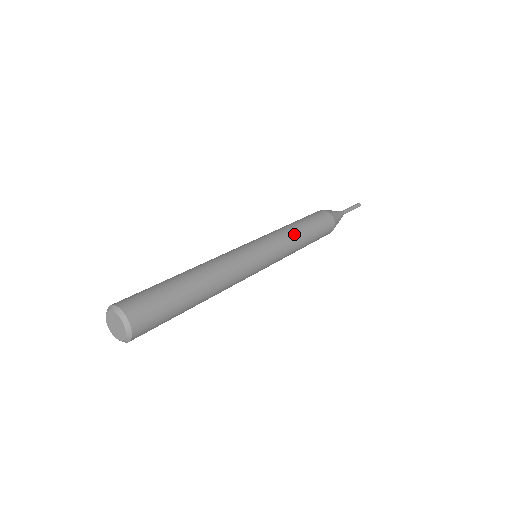
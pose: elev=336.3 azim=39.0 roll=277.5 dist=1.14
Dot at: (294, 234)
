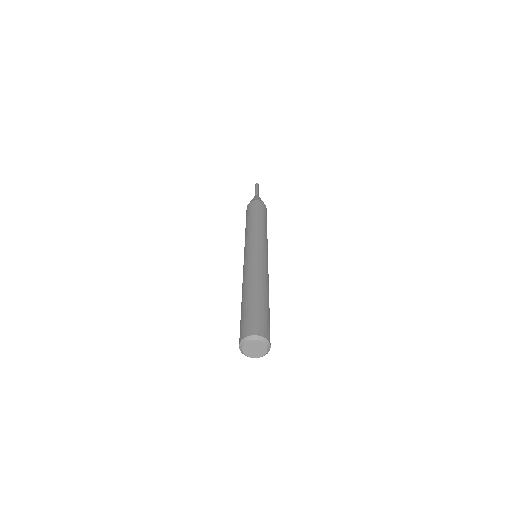
Dot at: occluded
